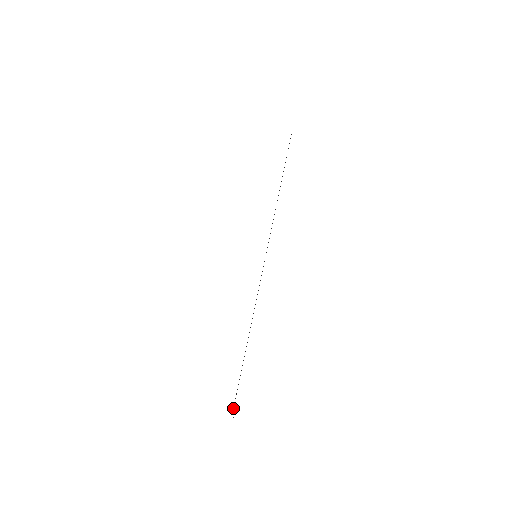
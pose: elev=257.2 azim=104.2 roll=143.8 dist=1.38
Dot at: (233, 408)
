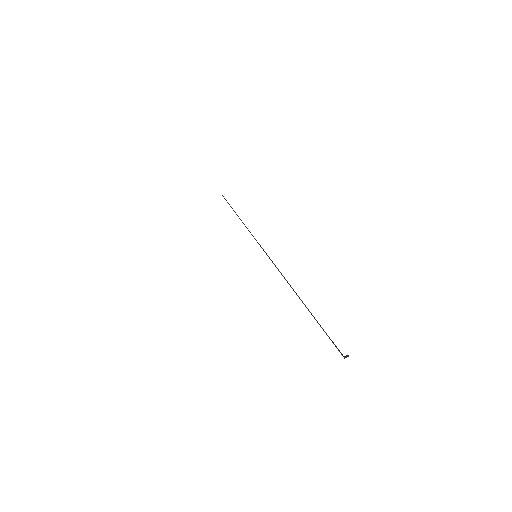
Dot at: (338, 350)
